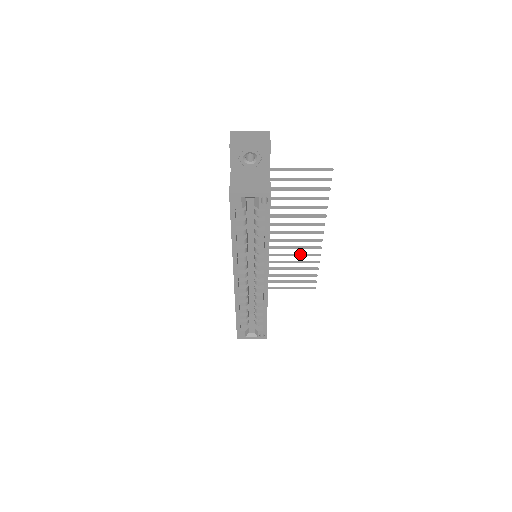
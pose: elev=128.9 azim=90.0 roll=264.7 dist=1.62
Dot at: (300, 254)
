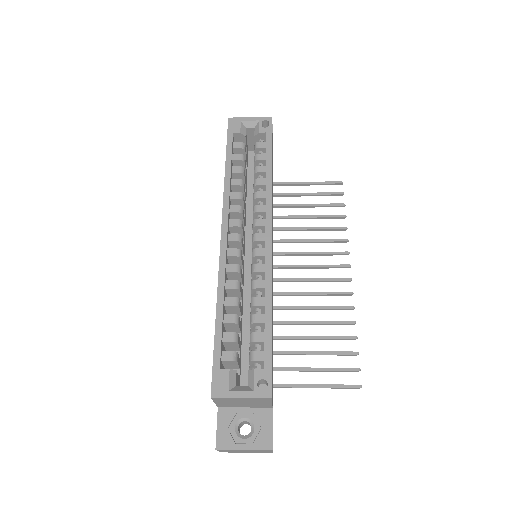
Dot at: (323, 306)
